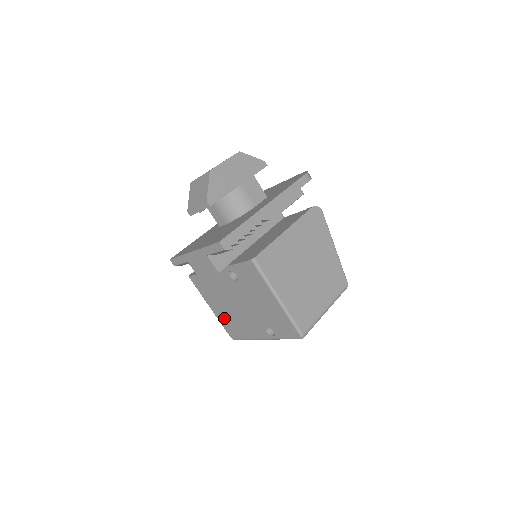
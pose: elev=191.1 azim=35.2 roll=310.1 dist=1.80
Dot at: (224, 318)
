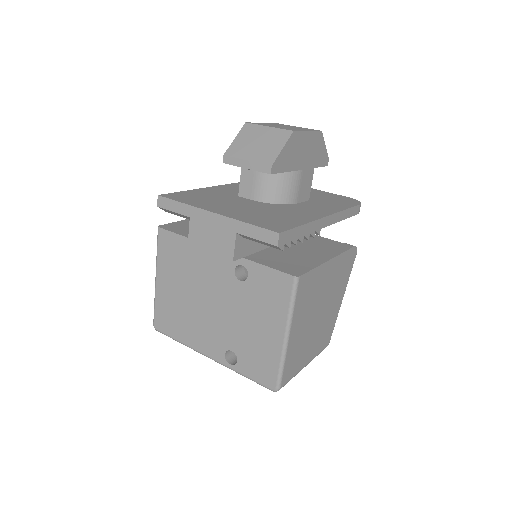
Dot at: (168, 302)
